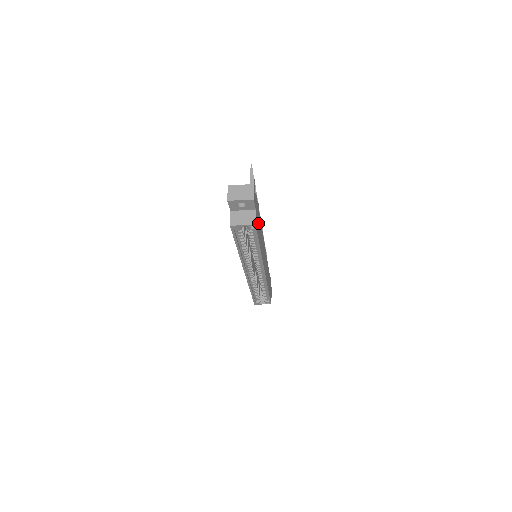
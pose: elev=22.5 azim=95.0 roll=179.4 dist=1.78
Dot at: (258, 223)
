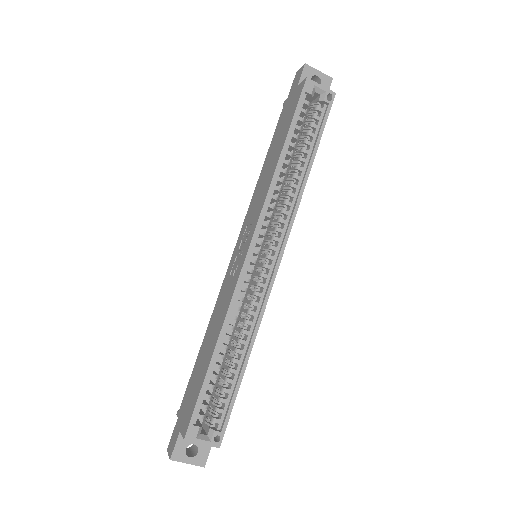
Dot at: occluded
